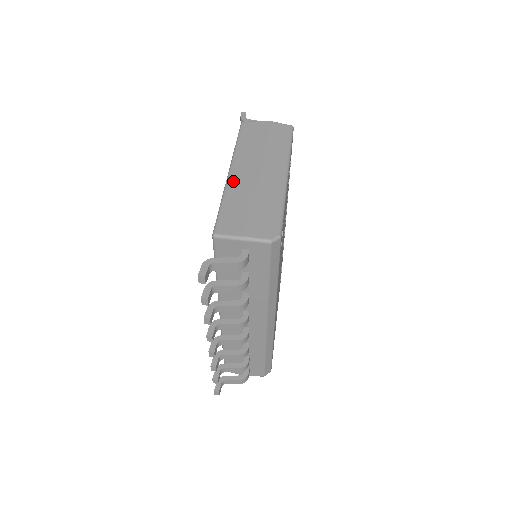
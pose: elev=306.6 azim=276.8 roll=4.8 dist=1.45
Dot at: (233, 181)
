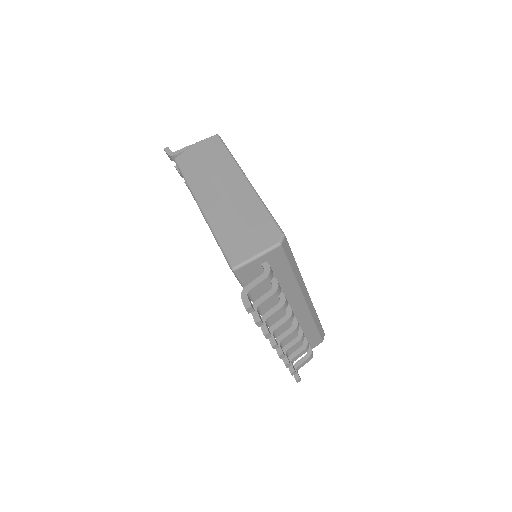
Dot at: (210, 214)
